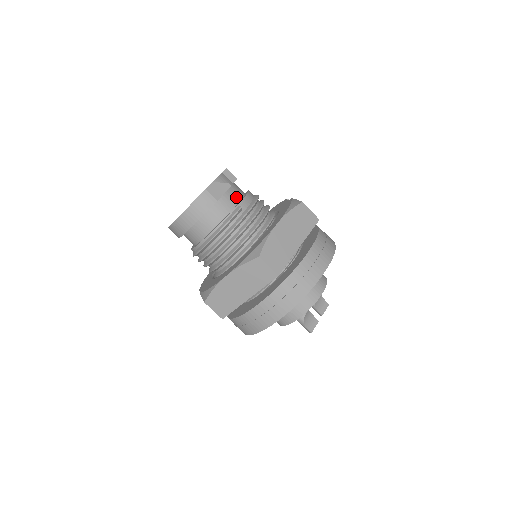
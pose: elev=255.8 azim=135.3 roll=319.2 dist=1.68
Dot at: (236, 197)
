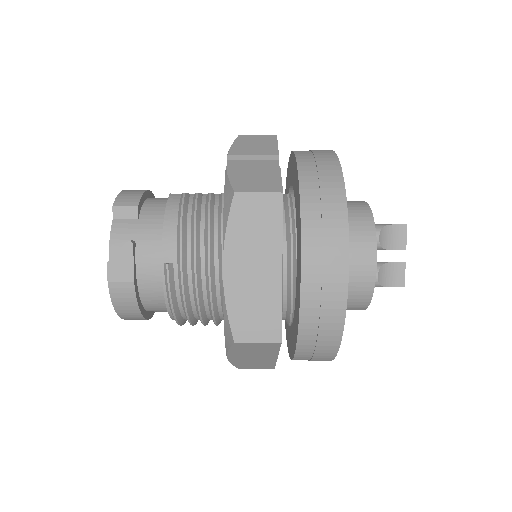
Dot at: (154, 244)
